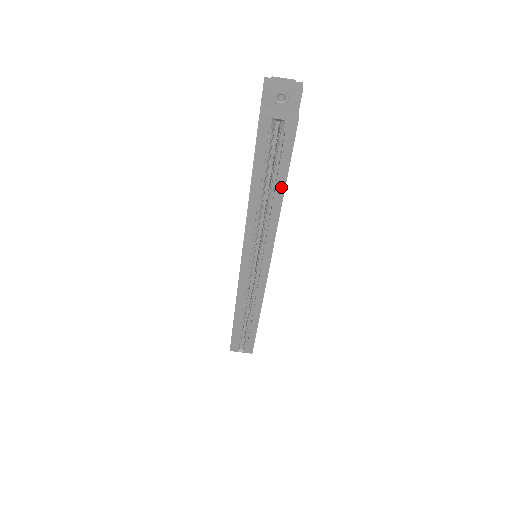
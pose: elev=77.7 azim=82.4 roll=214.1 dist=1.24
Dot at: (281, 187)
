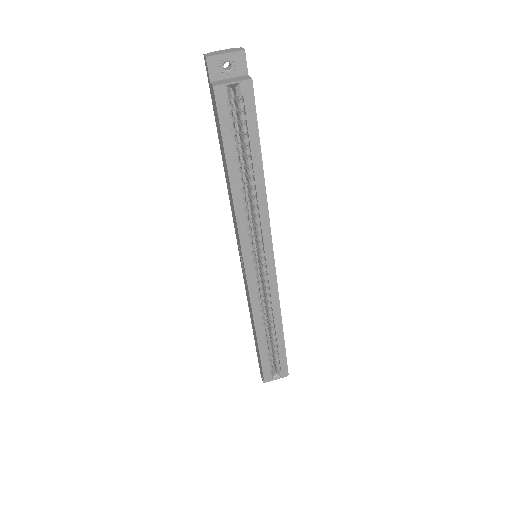
Dot at: (258, 160)
